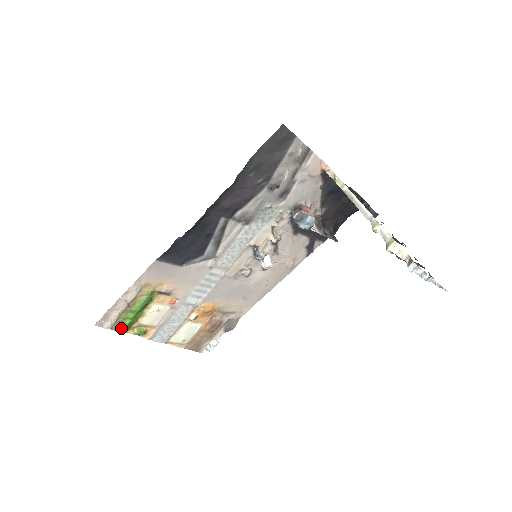
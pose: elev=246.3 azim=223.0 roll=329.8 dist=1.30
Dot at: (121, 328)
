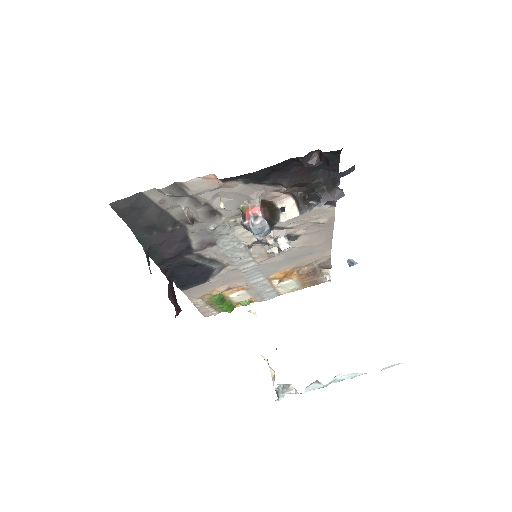
Dot at: (225, 311)
